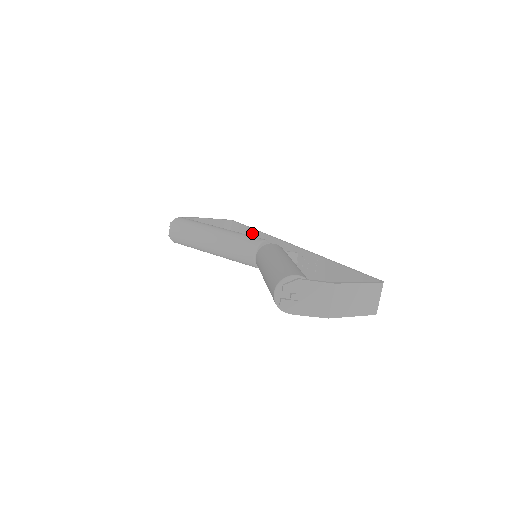
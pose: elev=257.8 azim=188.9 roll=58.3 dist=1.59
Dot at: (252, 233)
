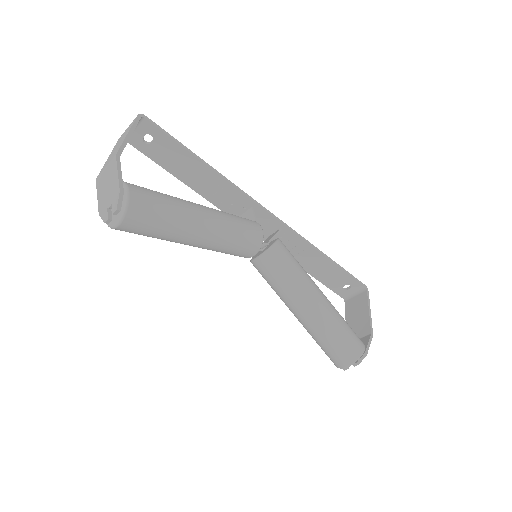
Dot at: (198, 165)
